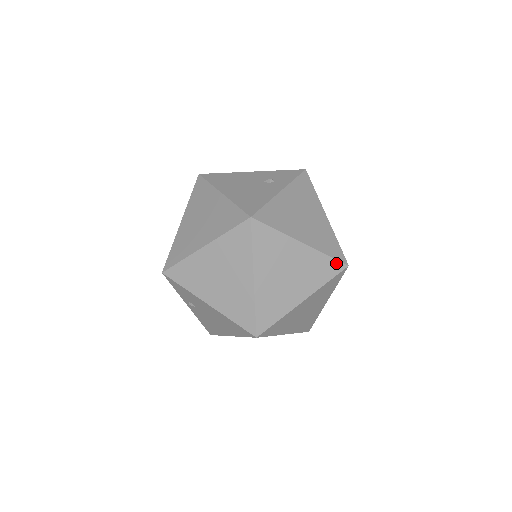
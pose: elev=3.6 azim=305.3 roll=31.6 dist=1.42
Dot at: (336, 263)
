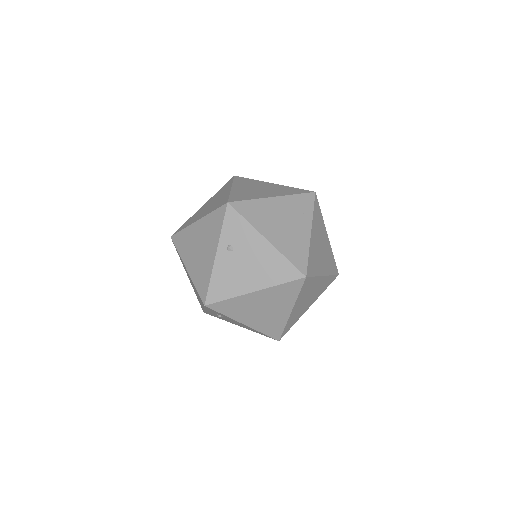
Dot at: (335, 266)
